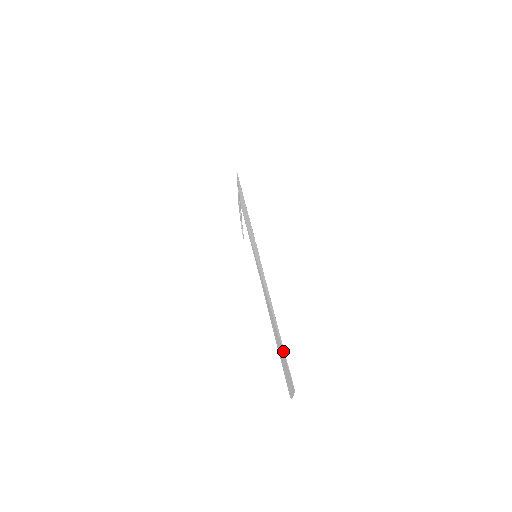
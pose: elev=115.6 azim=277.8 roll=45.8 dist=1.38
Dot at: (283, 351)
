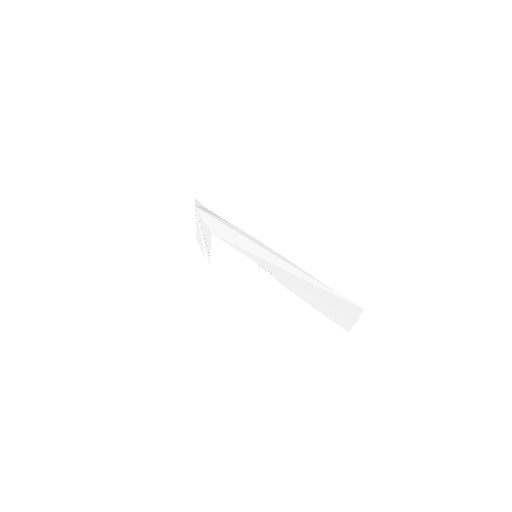
Dot at: (335, 294)
